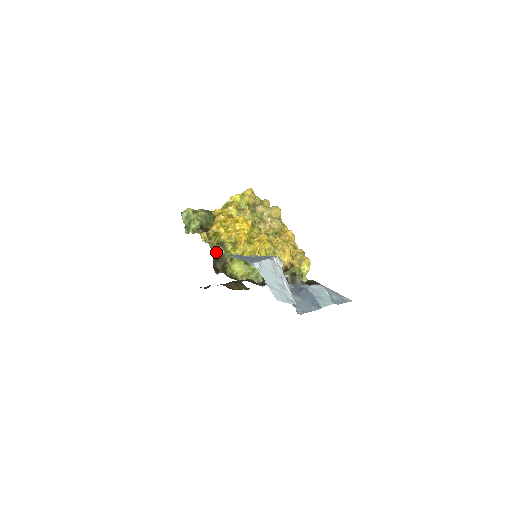
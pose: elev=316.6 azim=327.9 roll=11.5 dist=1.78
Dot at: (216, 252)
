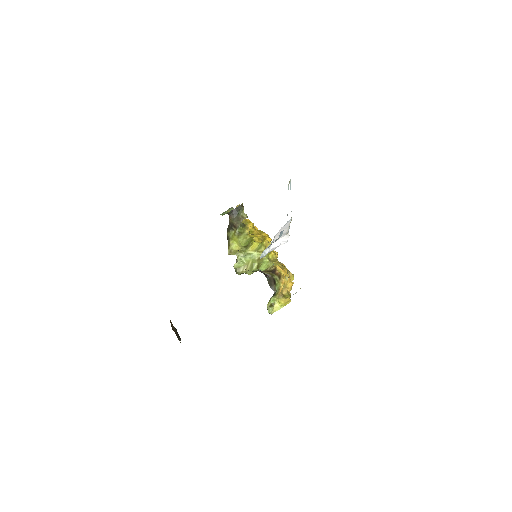
Dot at: (243, 208)
